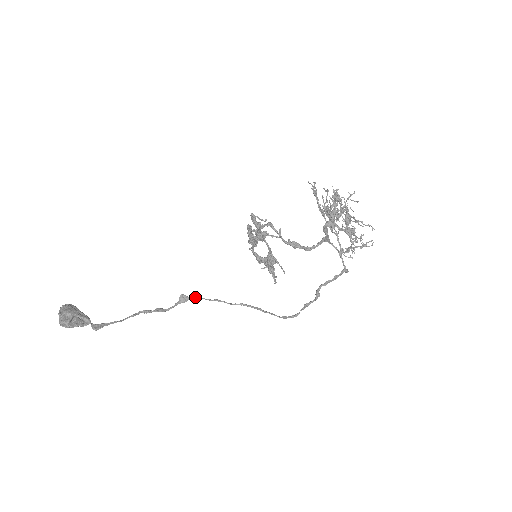
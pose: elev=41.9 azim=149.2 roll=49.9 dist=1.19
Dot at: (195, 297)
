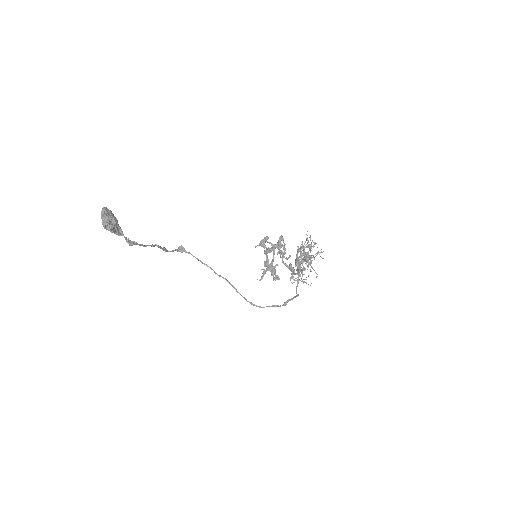
Dot at: (190, 253)
